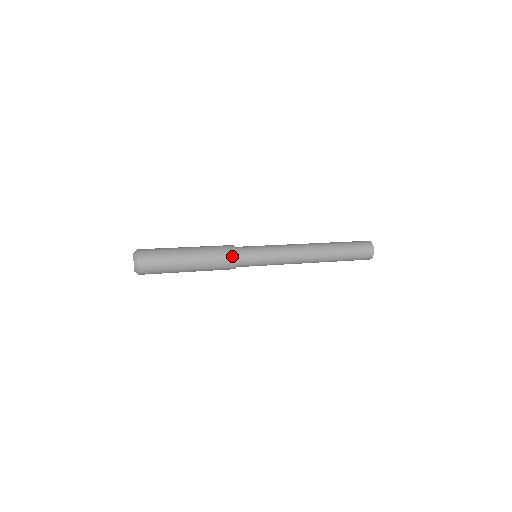
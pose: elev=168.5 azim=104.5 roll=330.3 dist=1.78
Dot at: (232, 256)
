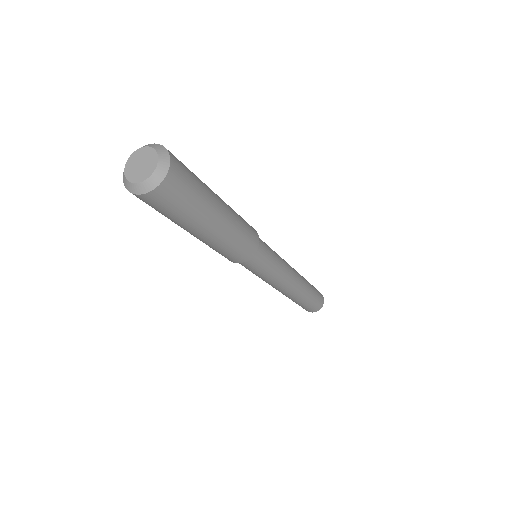
Dot at: (253, 228)
